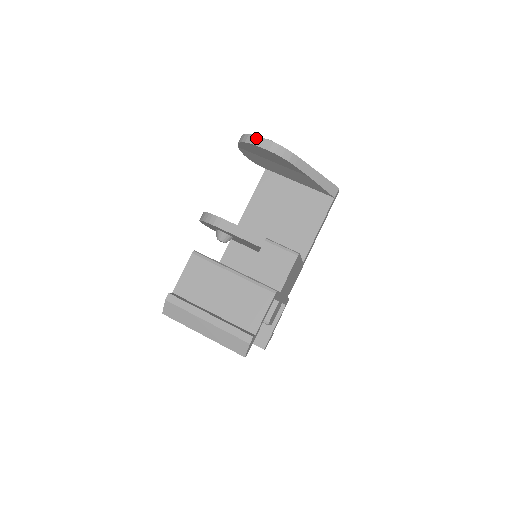
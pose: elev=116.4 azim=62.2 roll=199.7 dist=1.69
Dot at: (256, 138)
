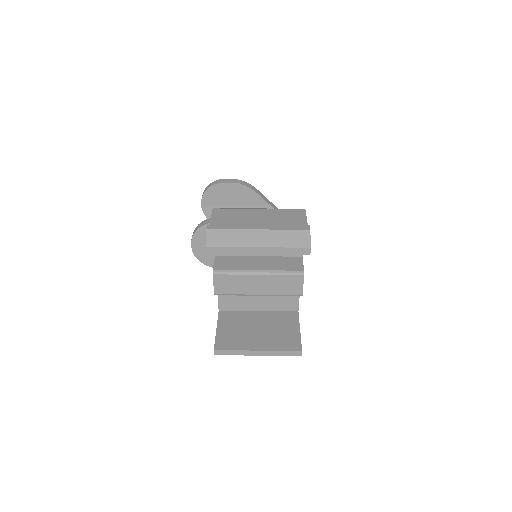
Dot at: (219, 180)
